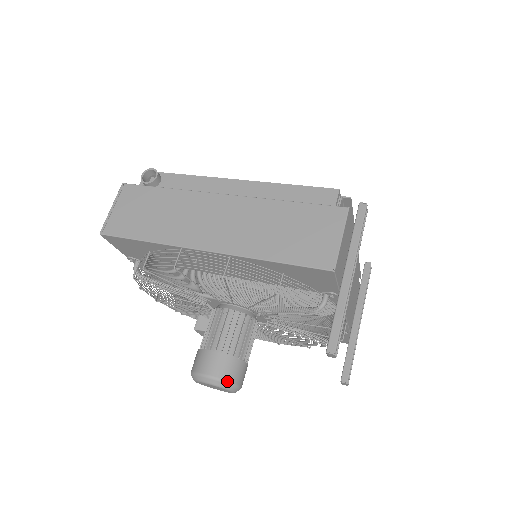
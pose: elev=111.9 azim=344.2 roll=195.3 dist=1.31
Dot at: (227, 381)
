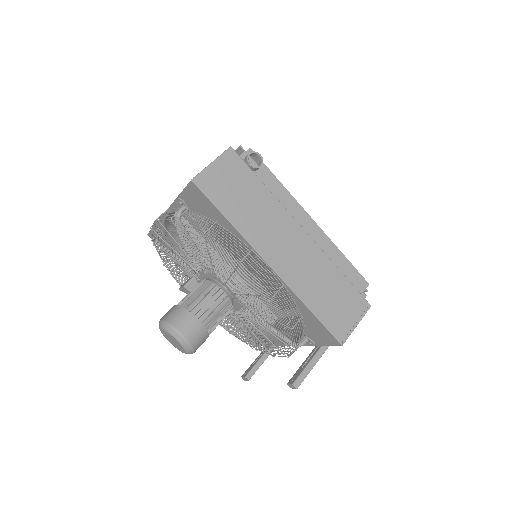
Dot at: (193, 348)
